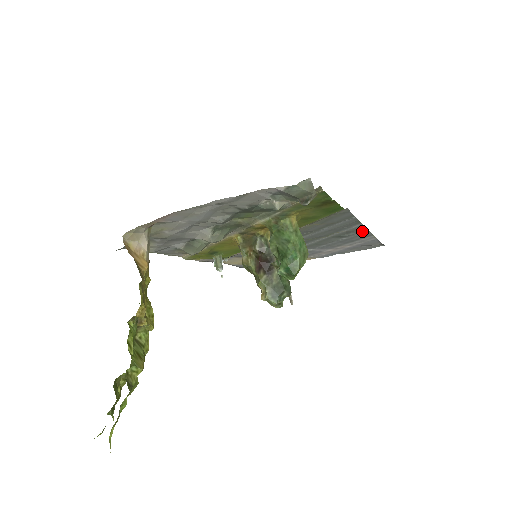
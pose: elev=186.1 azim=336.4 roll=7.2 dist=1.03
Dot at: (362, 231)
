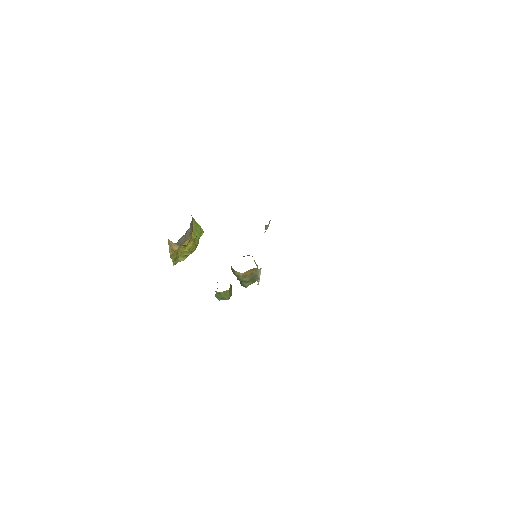
Dot at: occluded
